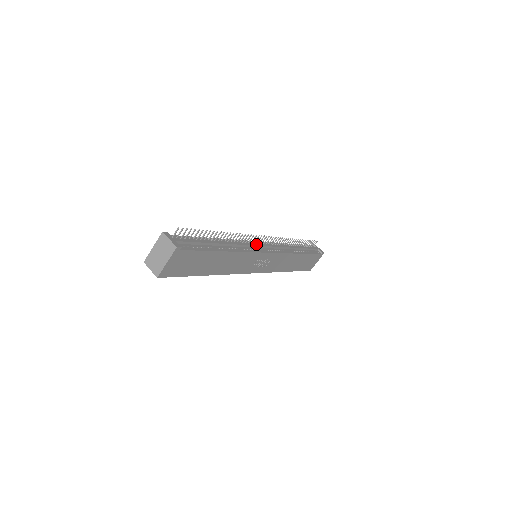
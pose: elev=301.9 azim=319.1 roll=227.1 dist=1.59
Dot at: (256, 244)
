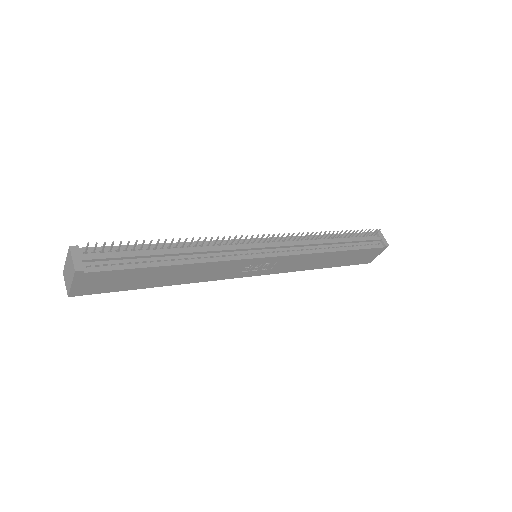
Dot at: (247, 246)
